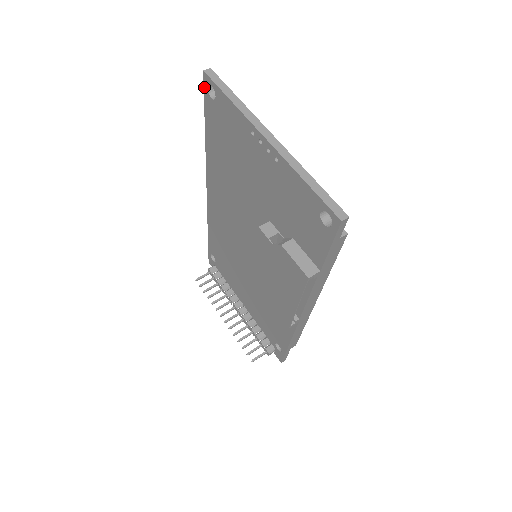
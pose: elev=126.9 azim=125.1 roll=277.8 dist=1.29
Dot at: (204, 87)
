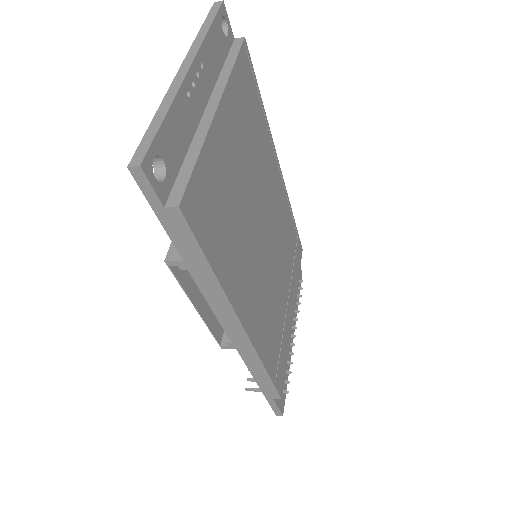
Dot at: occluded
